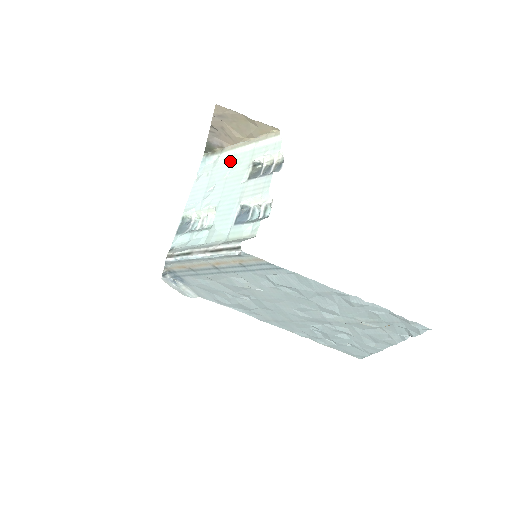
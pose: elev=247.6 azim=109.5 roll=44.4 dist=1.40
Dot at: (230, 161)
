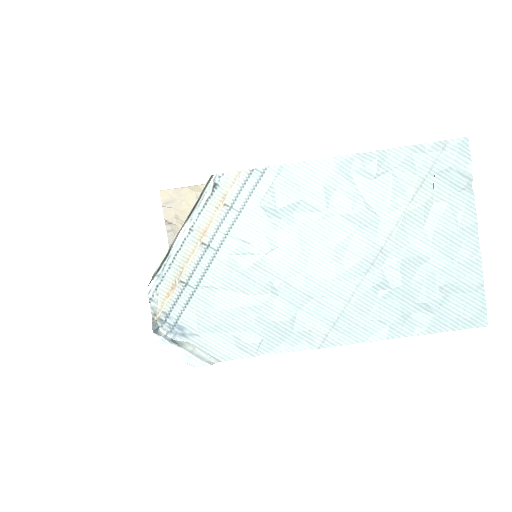
Dot at: occluded
